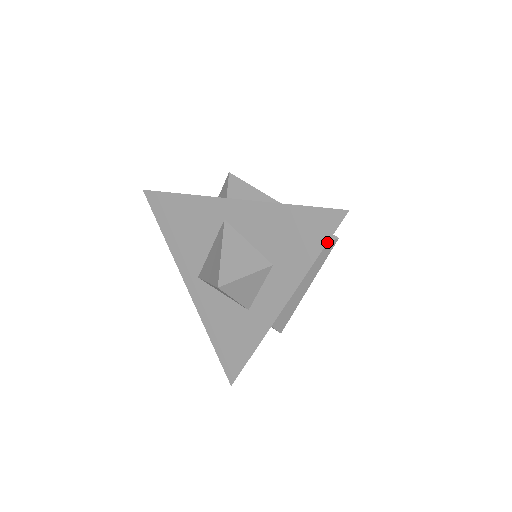
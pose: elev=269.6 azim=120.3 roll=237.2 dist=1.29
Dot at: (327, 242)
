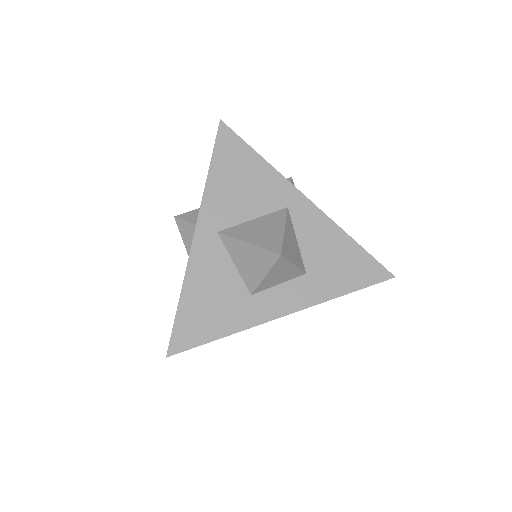
Dot at: (365, 287)
